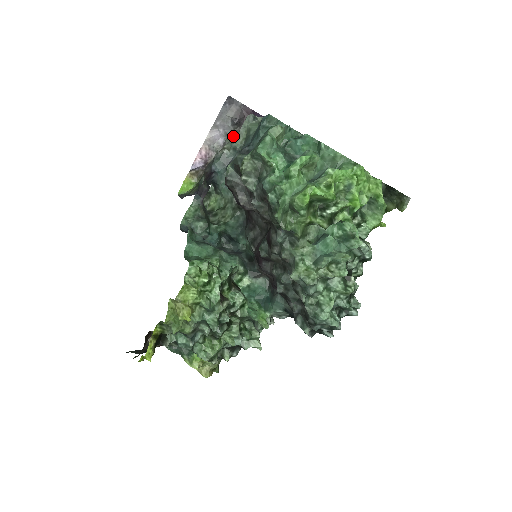
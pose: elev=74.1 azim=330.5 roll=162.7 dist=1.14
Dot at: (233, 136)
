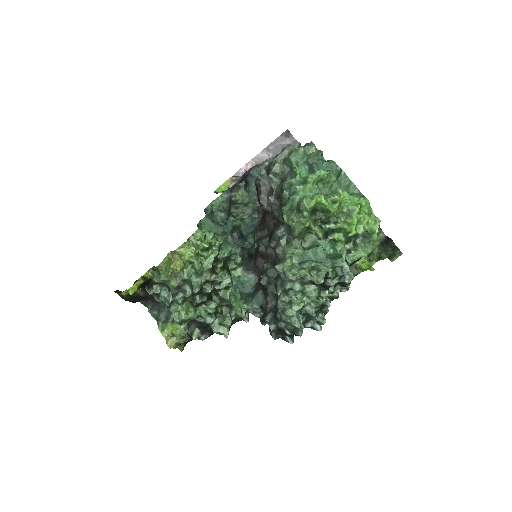
Dot at: occluded
